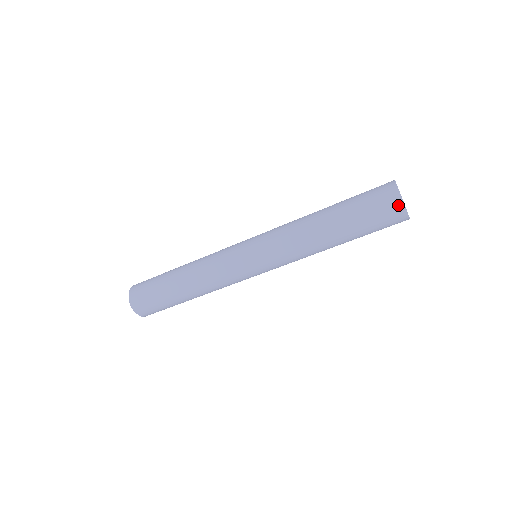
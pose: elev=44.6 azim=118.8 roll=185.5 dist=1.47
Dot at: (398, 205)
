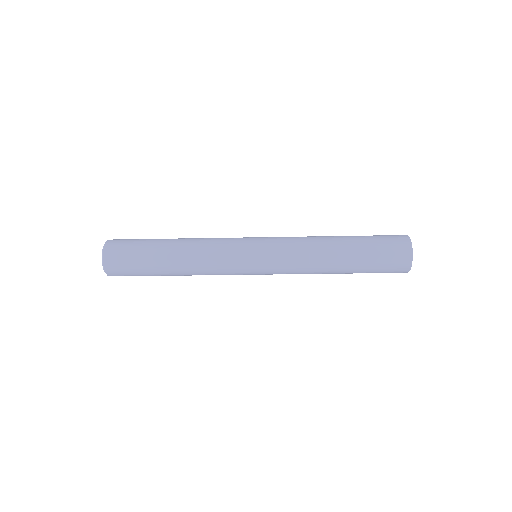
Dot at: occluded
